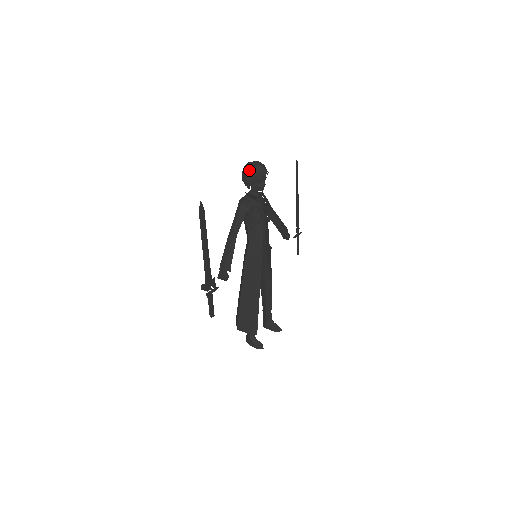
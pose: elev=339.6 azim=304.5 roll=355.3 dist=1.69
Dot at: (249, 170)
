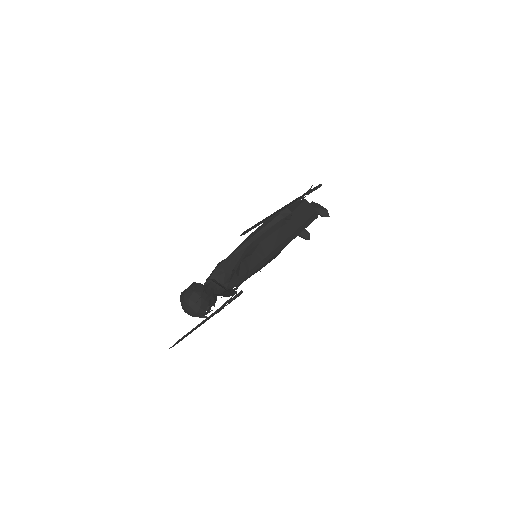
Dot at: occluded
